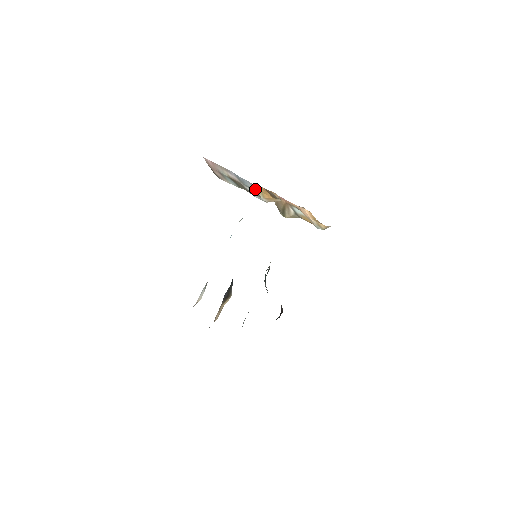
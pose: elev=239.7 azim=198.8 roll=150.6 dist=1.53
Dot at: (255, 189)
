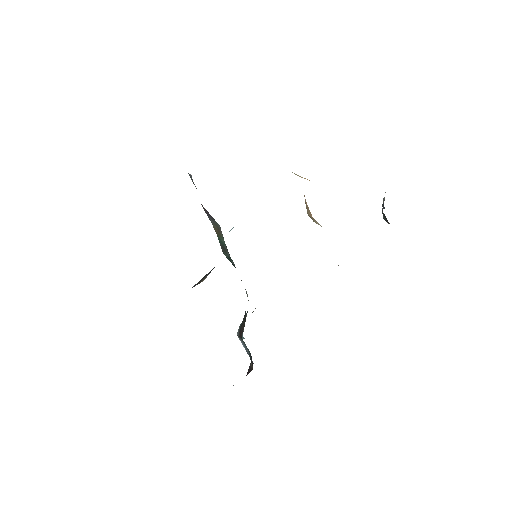
Dot at: (292, 172)
